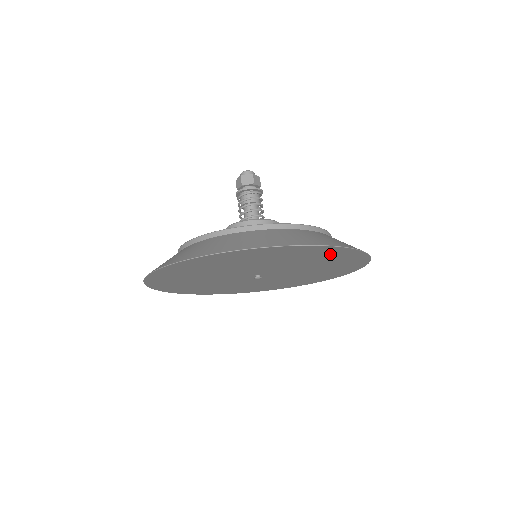
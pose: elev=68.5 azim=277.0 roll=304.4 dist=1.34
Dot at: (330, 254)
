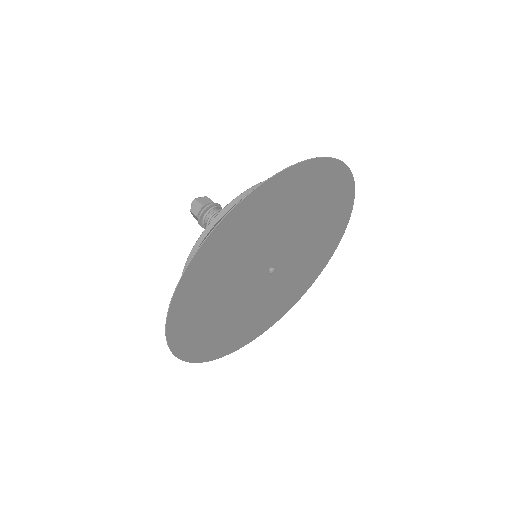
Dot at: (277, 195)
